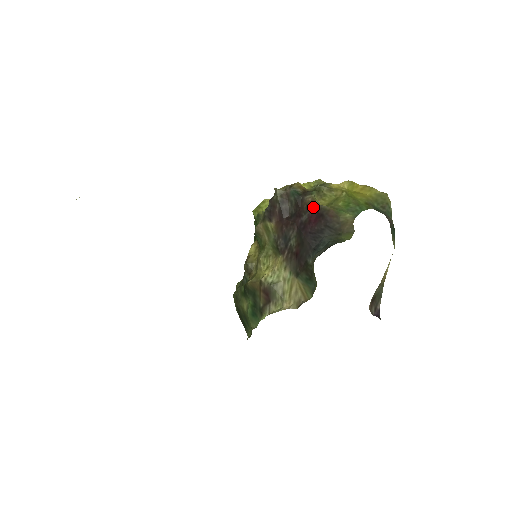
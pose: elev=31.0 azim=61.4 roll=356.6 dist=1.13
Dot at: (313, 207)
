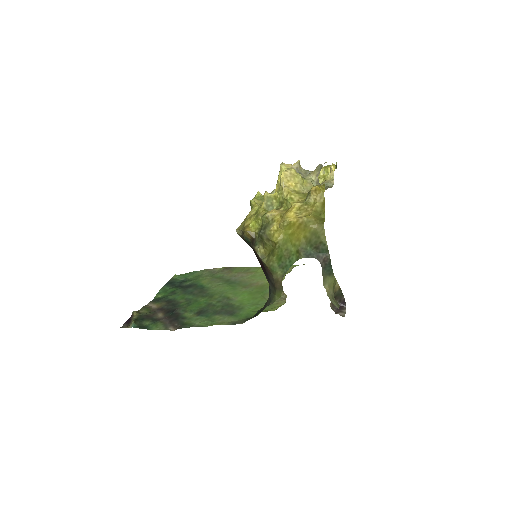
Dot at: (259, 258)
